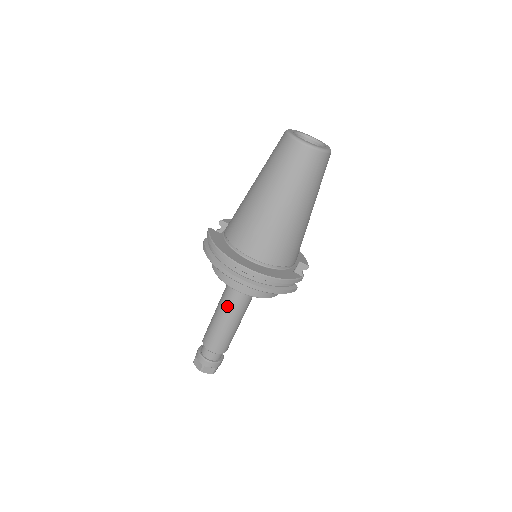
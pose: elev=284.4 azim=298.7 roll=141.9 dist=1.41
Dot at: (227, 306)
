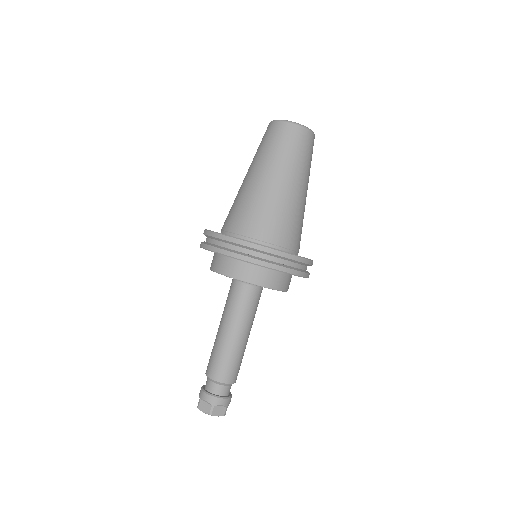
Dot at: (235, 317)
